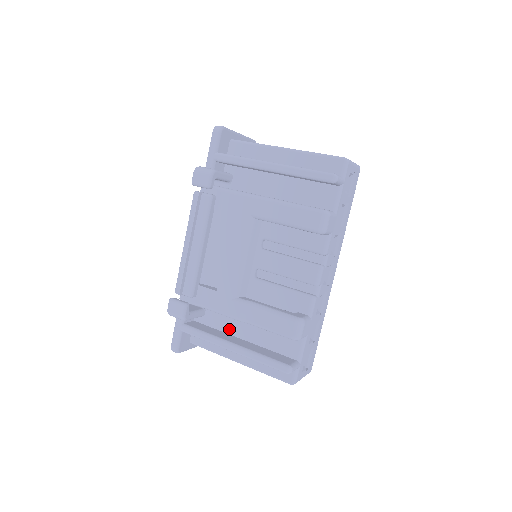
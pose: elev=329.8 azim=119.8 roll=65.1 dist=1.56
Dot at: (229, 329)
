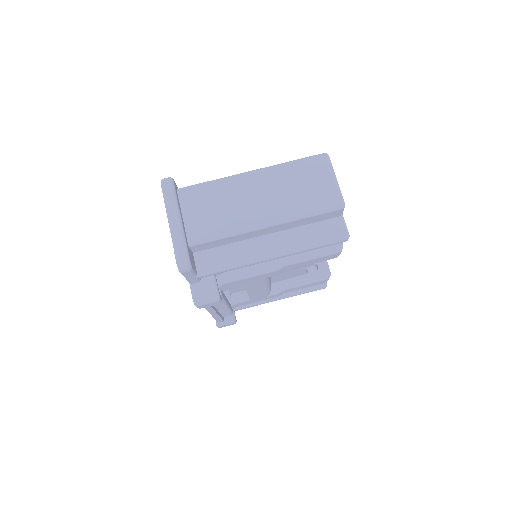
Dot at: occluded
